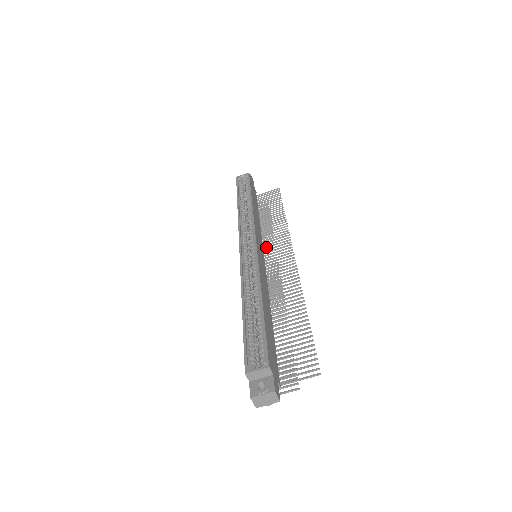
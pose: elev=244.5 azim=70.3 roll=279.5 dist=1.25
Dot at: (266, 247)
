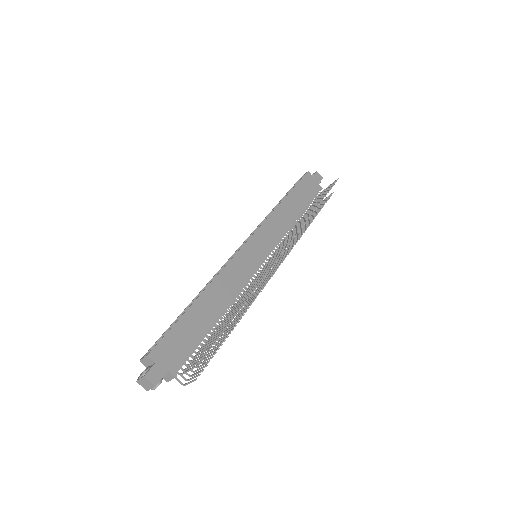
Dot at: (281, 245)
